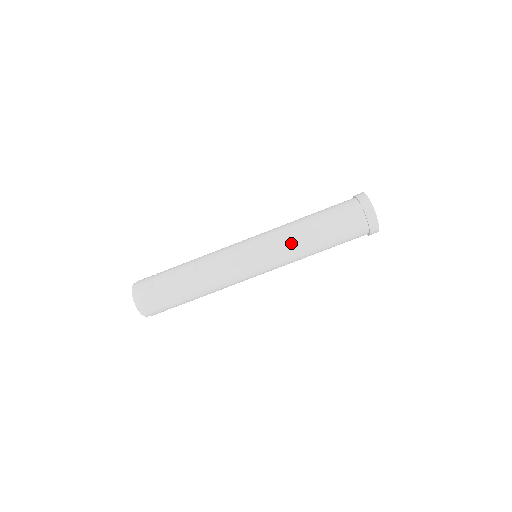
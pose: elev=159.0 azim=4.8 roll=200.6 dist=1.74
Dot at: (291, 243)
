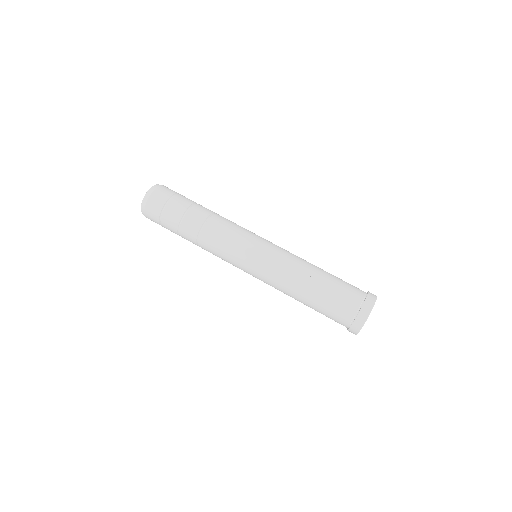
Dot at: (281, 284)
